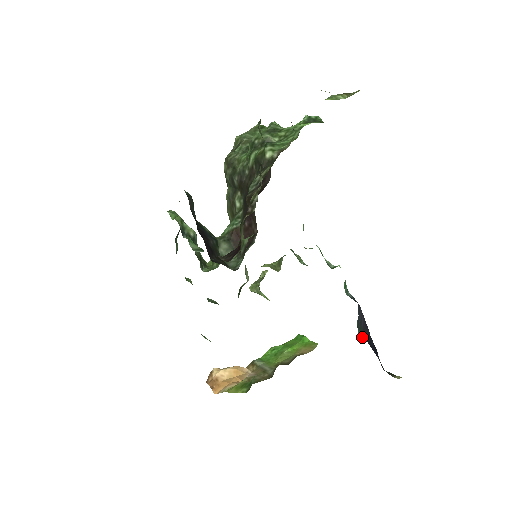
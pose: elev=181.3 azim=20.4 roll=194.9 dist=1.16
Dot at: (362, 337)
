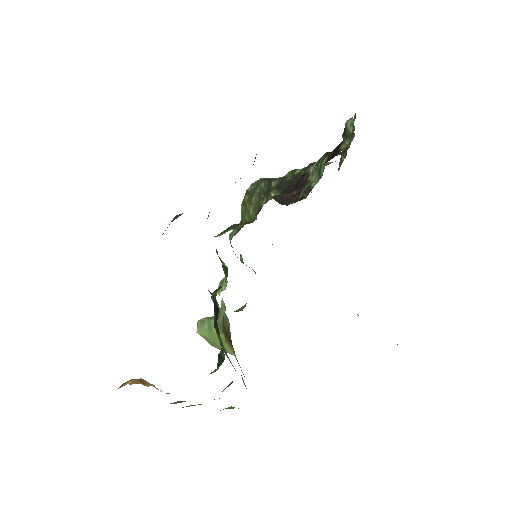
Dot at: occluded
